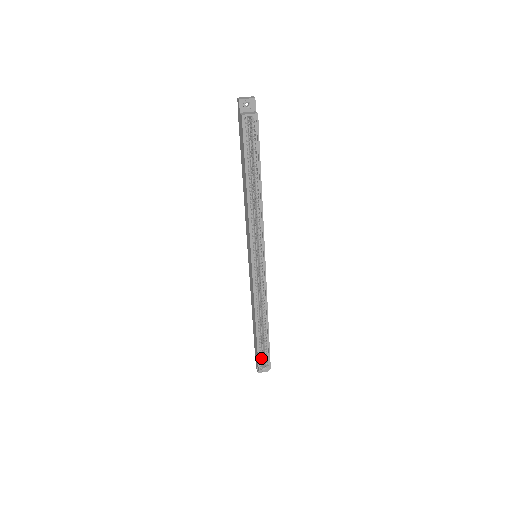
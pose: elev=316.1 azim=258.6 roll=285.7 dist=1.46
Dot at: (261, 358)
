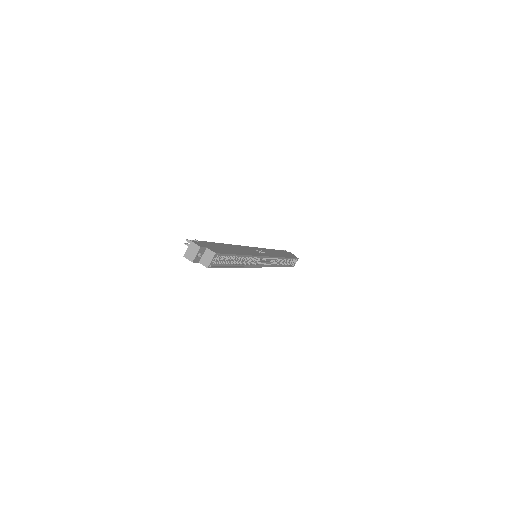
Dot at: (291, 264)
